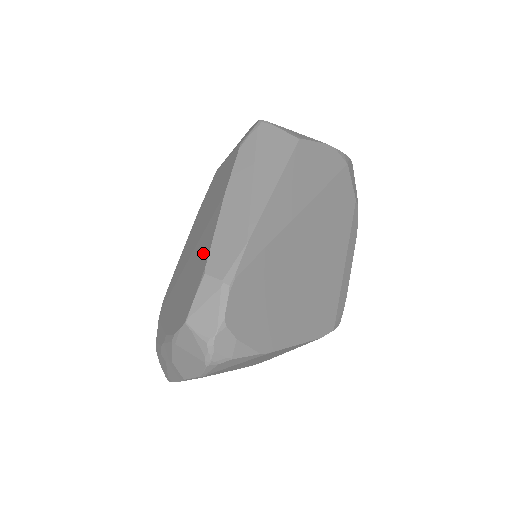
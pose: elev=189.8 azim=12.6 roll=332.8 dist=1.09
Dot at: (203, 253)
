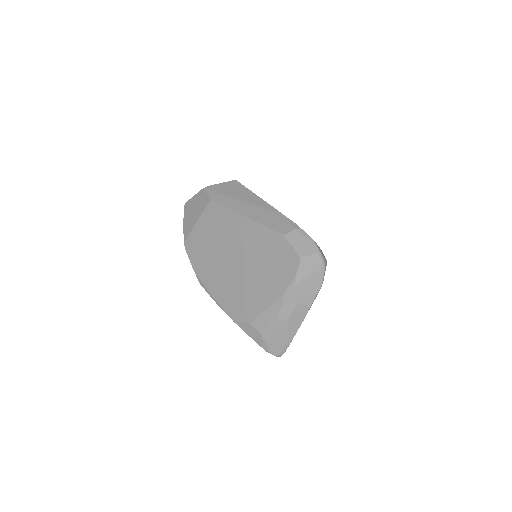
Dot at: (264, 240)
